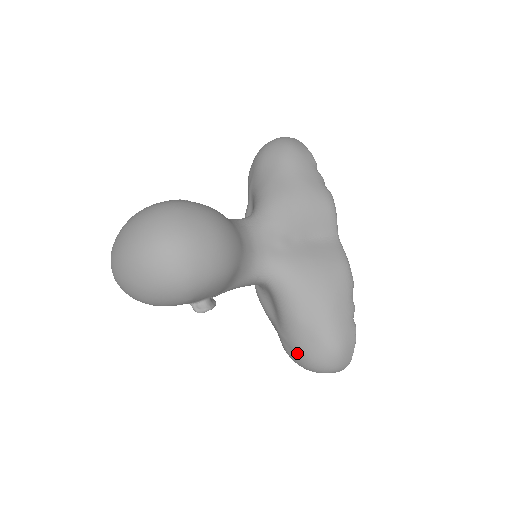
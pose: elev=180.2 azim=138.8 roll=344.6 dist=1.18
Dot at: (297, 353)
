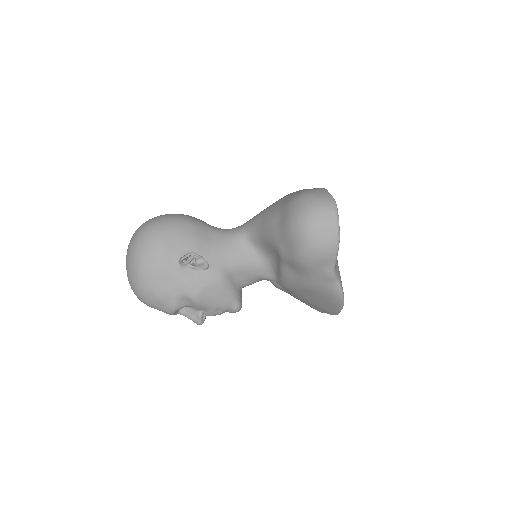
Dot at: (286, 236)
